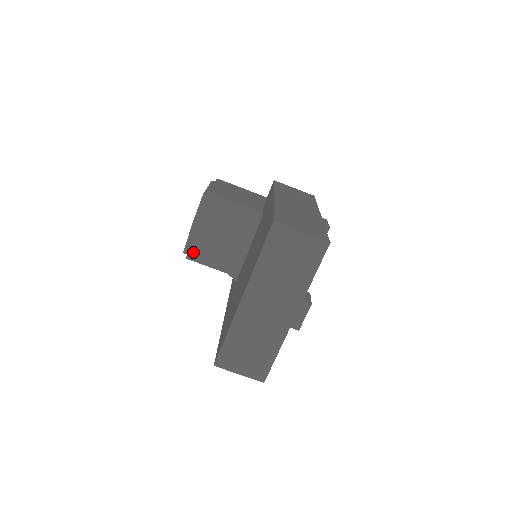
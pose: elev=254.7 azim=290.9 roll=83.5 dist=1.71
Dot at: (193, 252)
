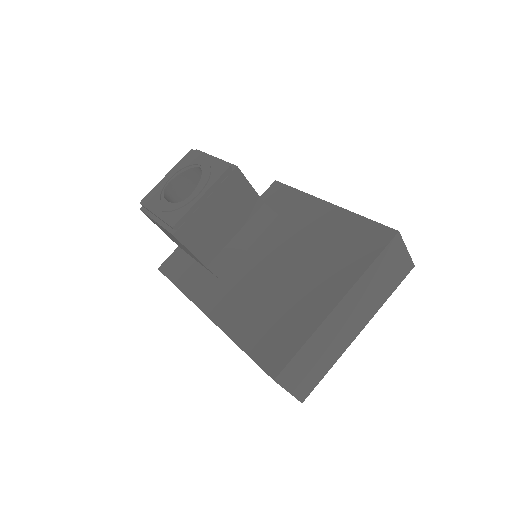
Dot at: (185, 230)
